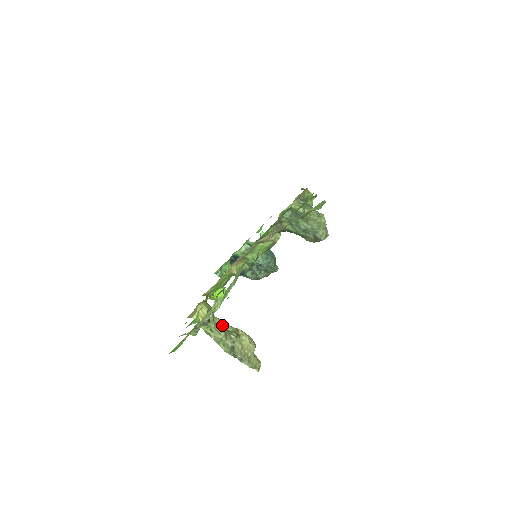
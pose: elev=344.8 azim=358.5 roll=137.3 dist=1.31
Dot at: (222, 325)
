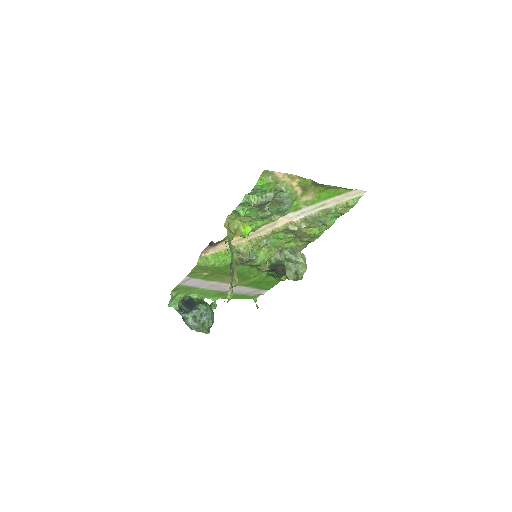
Dot at: occluded
